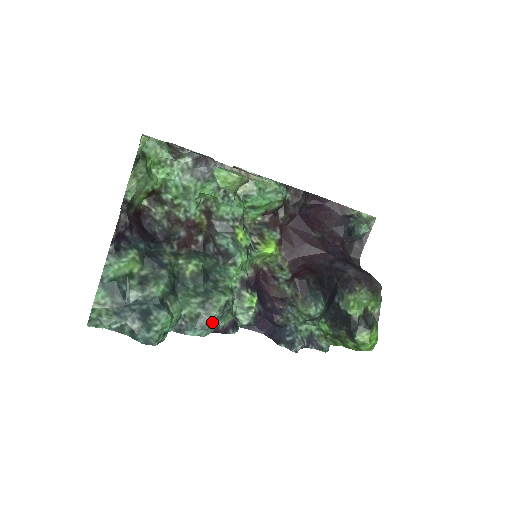
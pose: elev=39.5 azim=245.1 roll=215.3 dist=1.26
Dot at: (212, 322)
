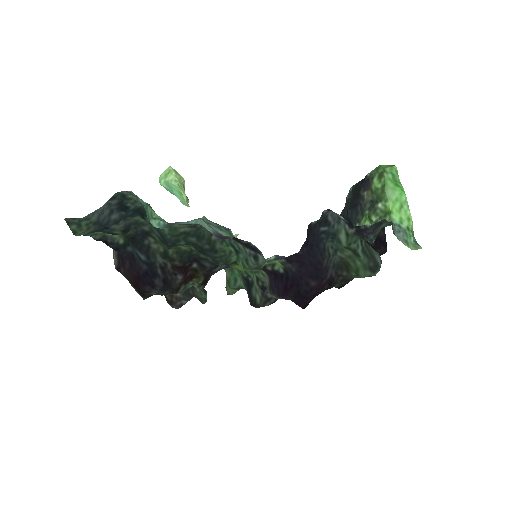
Dot at: (206, 223)
